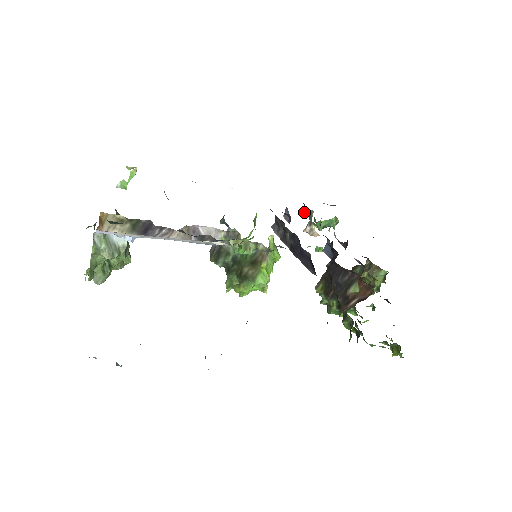
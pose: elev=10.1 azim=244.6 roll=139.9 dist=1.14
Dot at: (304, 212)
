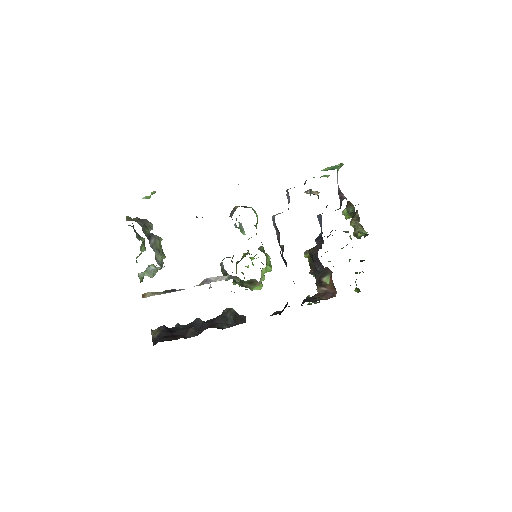
Dot at: occluded
